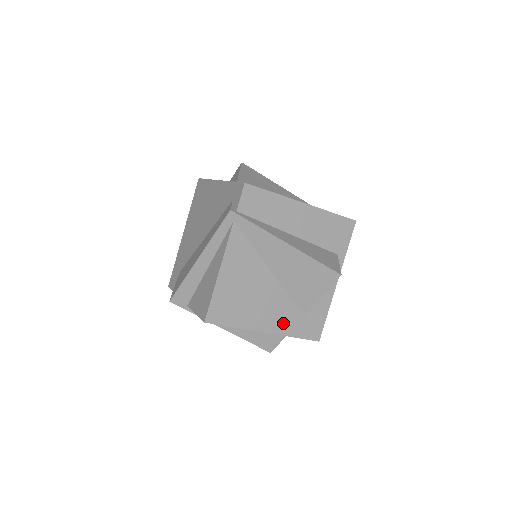
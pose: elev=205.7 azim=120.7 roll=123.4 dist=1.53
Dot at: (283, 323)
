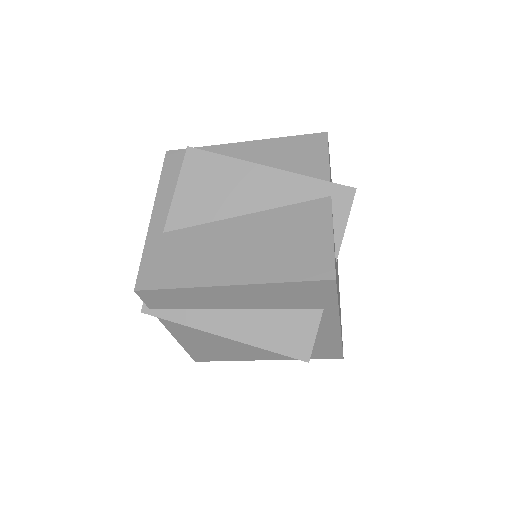
Dot at: occluded
